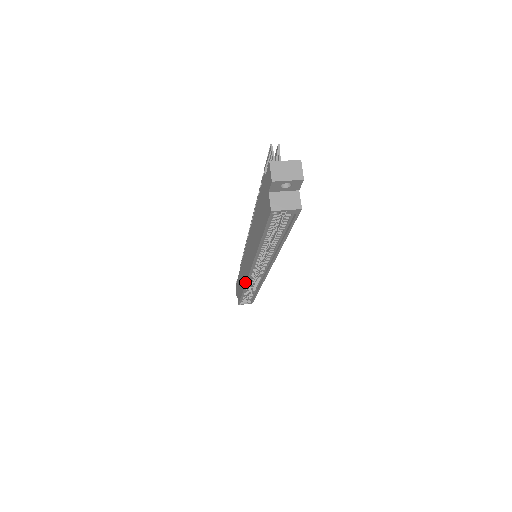
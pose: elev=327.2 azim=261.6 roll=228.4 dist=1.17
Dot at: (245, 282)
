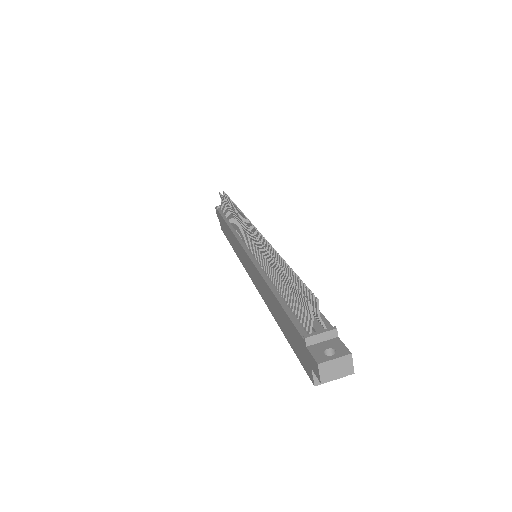
Dot at: occluded
